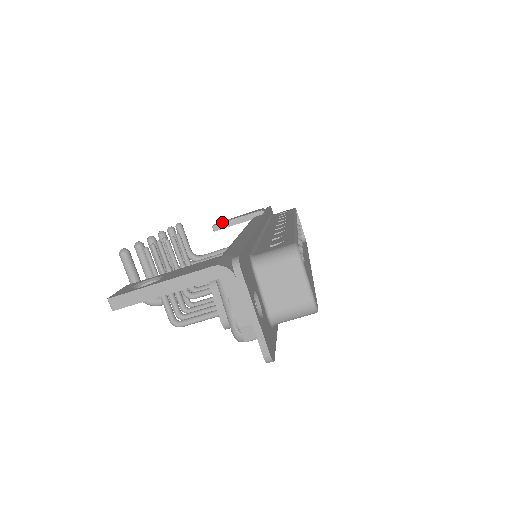
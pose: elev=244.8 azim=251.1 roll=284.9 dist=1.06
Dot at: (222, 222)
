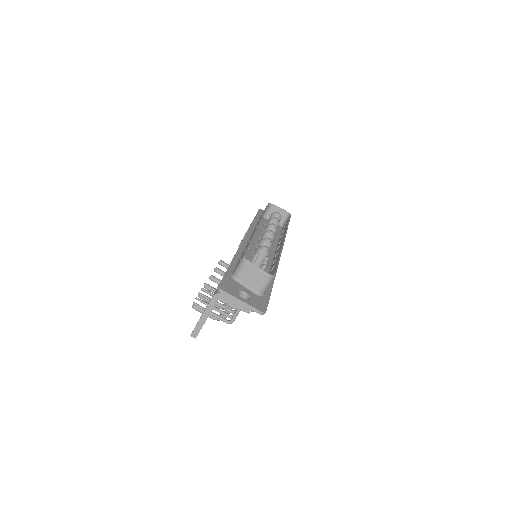
Dot at: occluded
